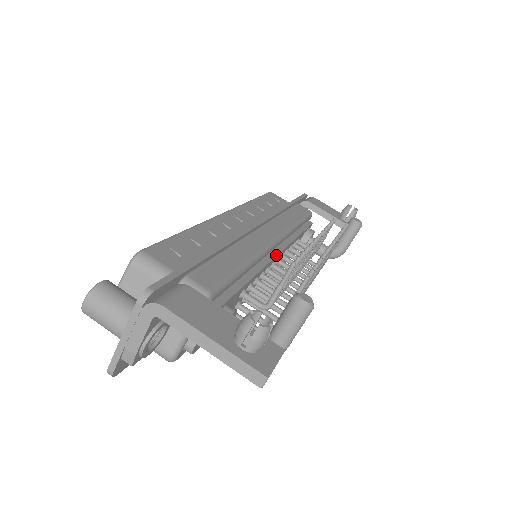
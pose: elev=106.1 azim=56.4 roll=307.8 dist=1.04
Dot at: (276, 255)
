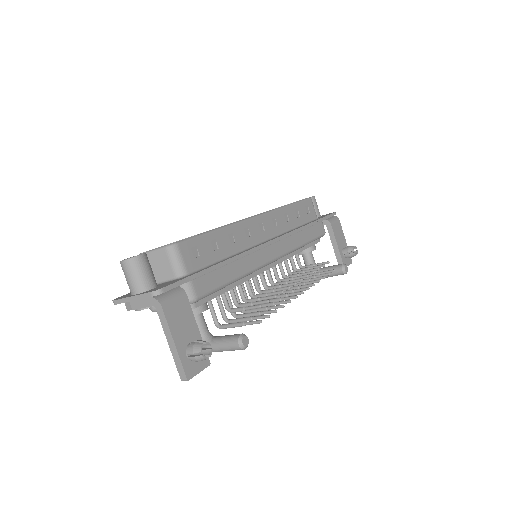
Dot at: (267, 269)
